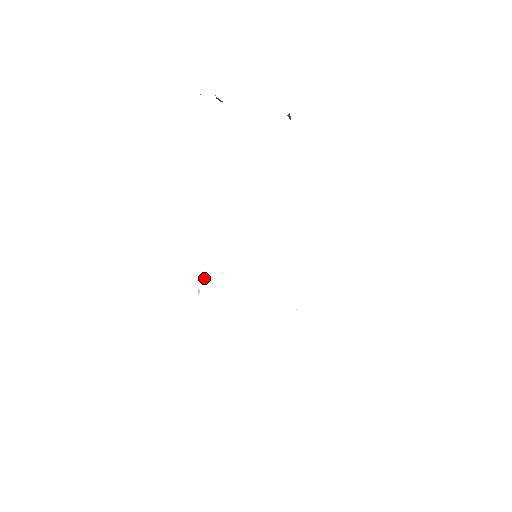
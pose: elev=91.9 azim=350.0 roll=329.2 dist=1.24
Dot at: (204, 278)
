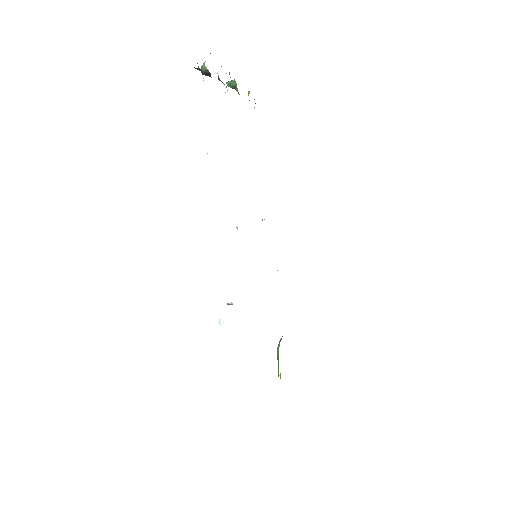
Dot at: (227, 303)
